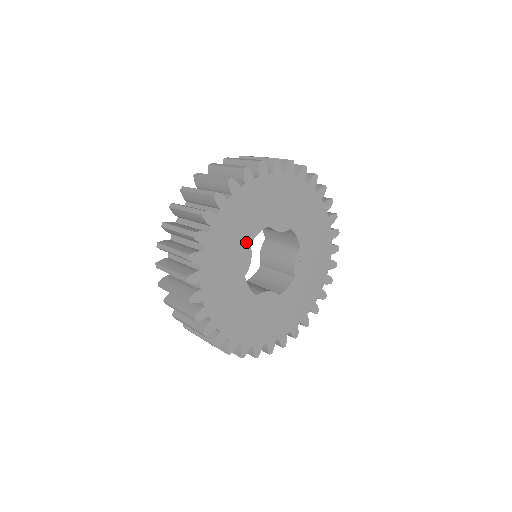
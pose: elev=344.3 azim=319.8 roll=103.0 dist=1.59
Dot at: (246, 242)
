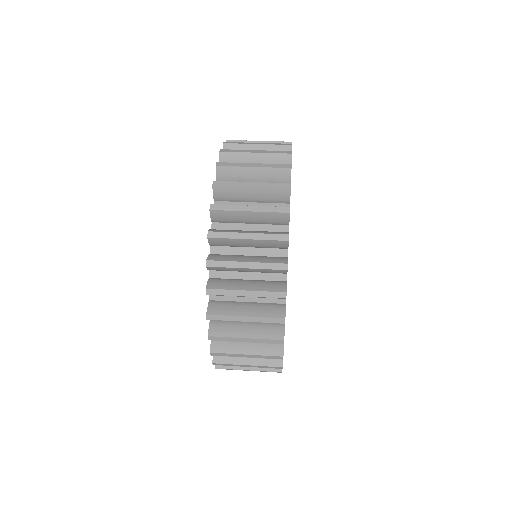
Dot at: occluded
